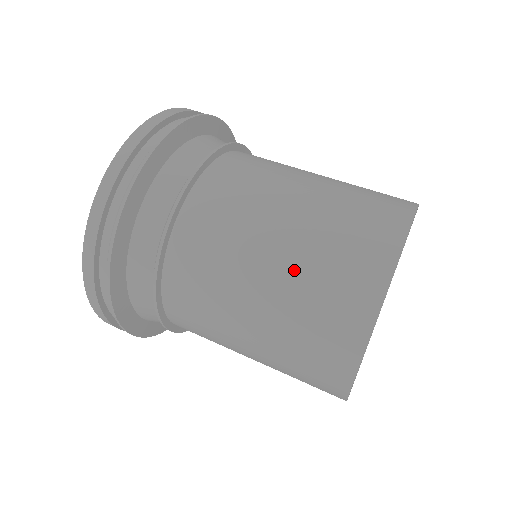
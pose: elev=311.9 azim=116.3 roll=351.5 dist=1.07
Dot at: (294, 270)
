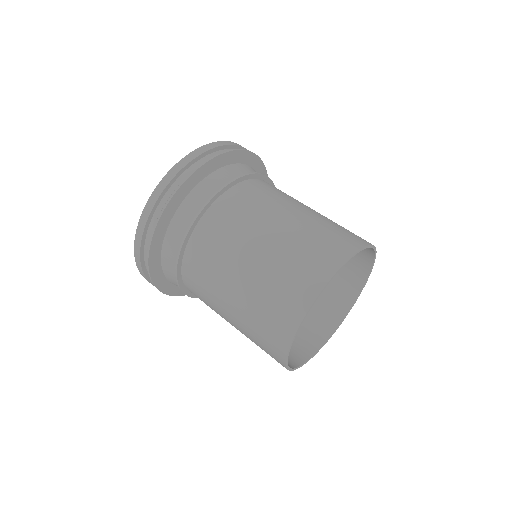
Dot at: (262, 272)
